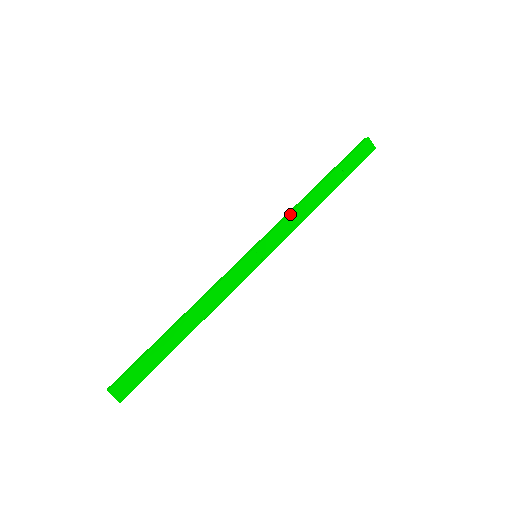
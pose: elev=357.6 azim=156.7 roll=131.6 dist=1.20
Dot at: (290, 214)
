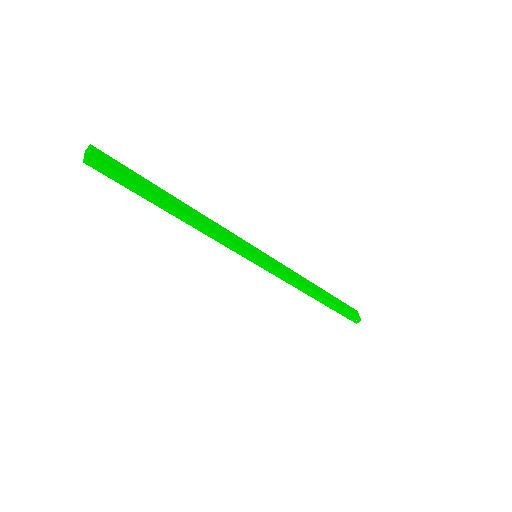
Dot at: (292, 270)
